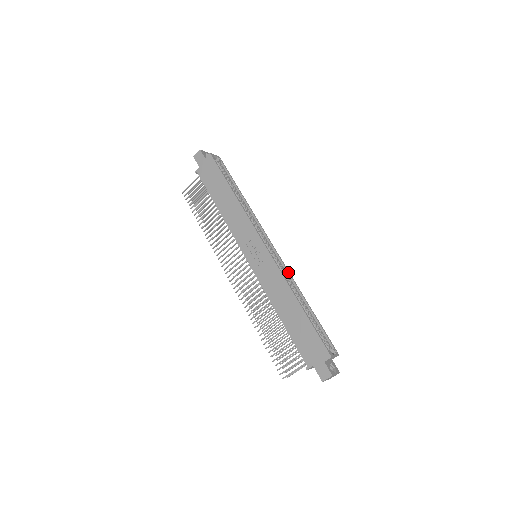
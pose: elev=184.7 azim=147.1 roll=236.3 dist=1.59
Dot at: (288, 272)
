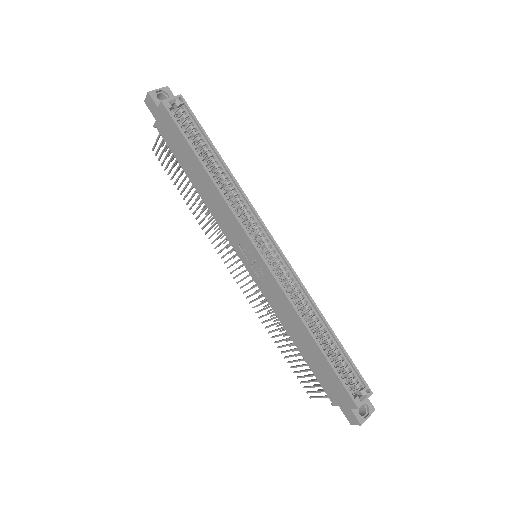
Dot at: (299, 283)
